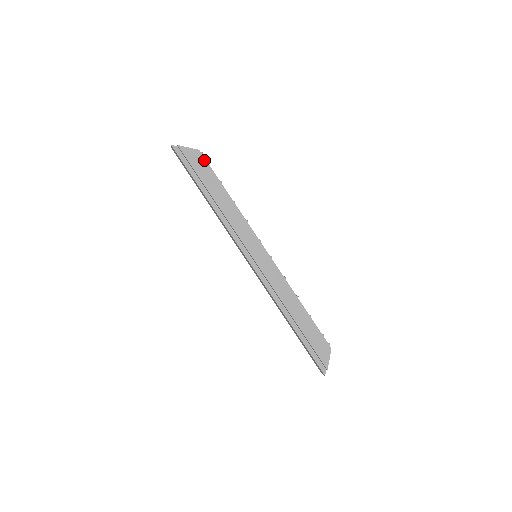
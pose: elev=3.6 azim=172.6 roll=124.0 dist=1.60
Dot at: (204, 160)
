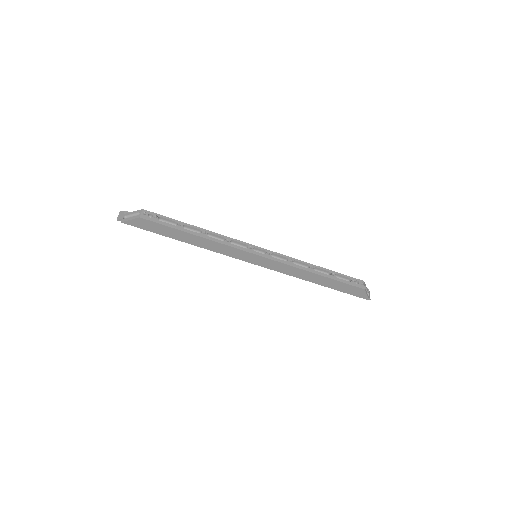
Dot at: (151, 222)
